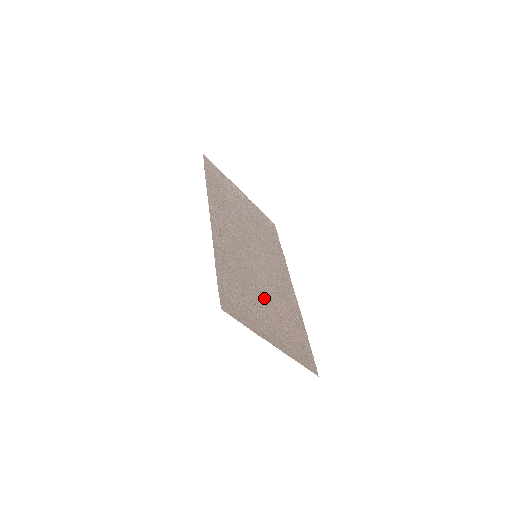
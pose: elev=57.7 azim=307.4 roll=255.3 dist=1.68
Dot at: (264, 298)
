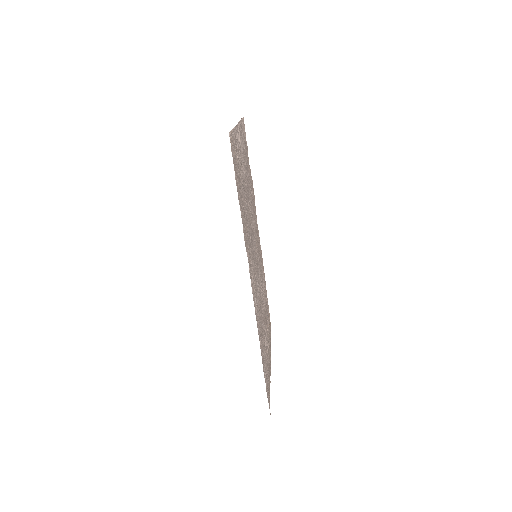
Dot at: (264, 316)
